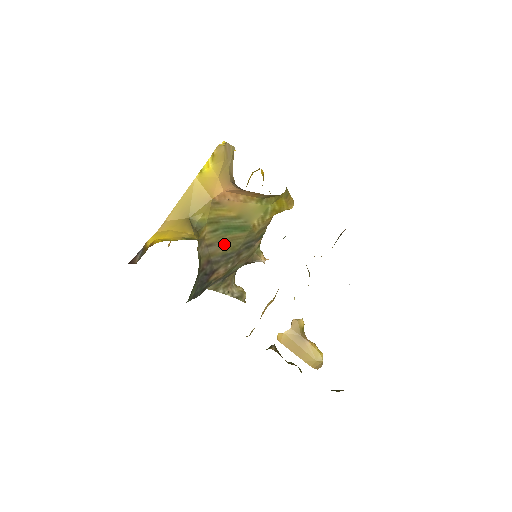
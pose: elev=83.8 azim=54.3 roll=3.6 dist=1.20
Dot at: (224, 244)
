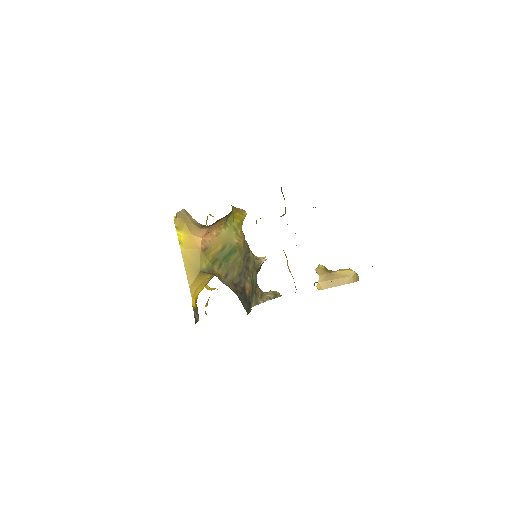
Dot at: (233, 269)
